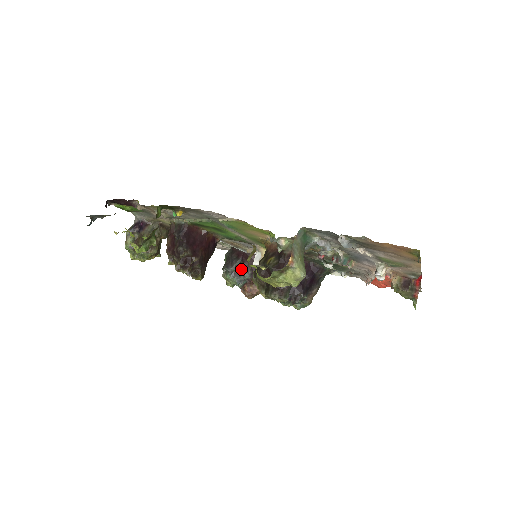
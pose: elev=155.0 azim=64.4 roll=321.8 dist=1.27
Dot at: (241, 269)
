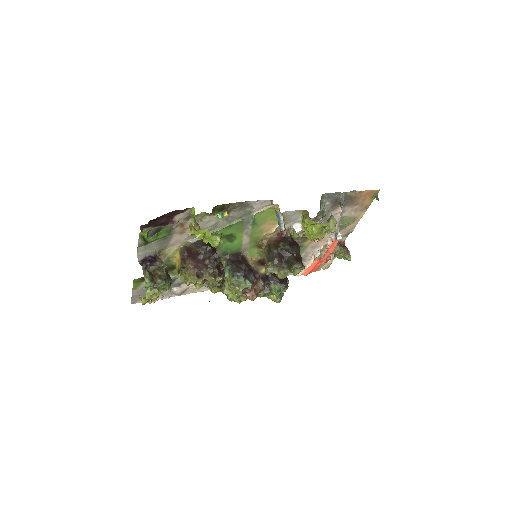
Dot at: (246, 273)
